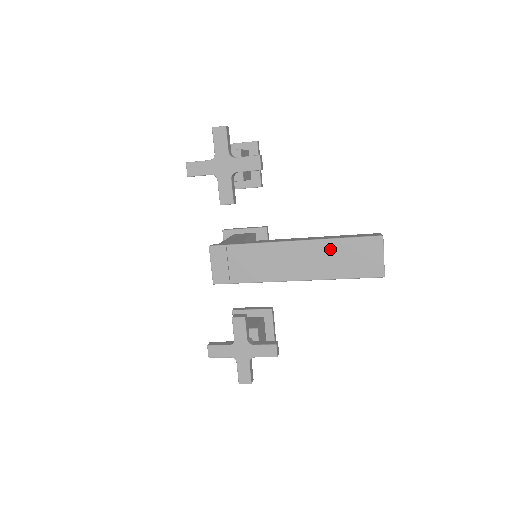
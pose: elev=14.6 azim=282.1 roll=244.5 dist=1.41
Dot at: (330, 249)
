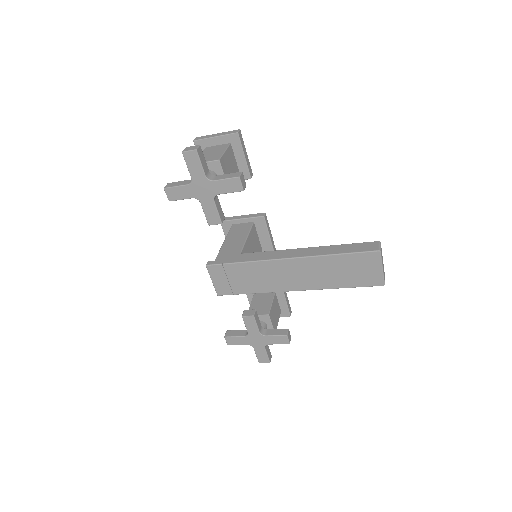
Dot at: (326, 264)
